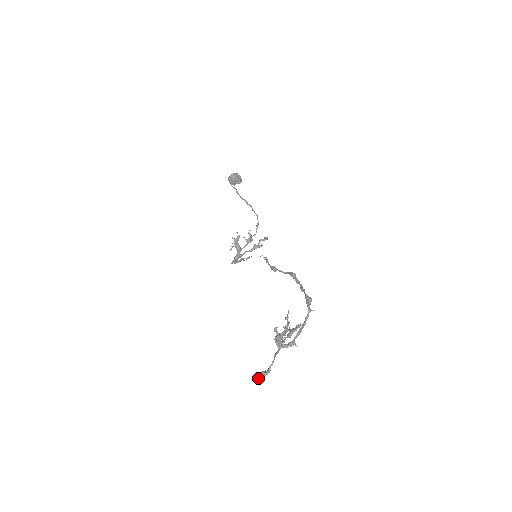
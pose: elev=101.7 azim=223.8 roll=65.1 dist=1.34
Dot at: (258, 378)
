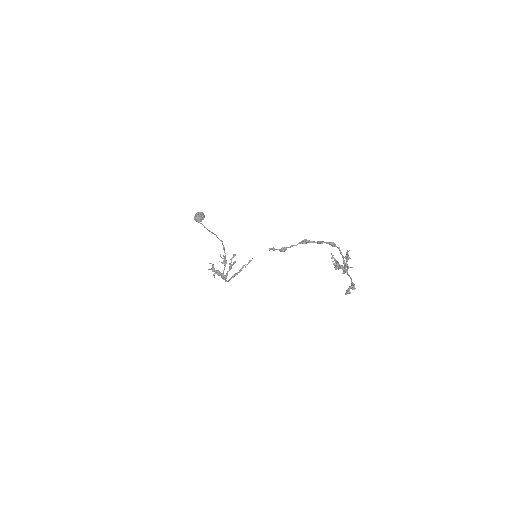
Dot at: (350, 293)
